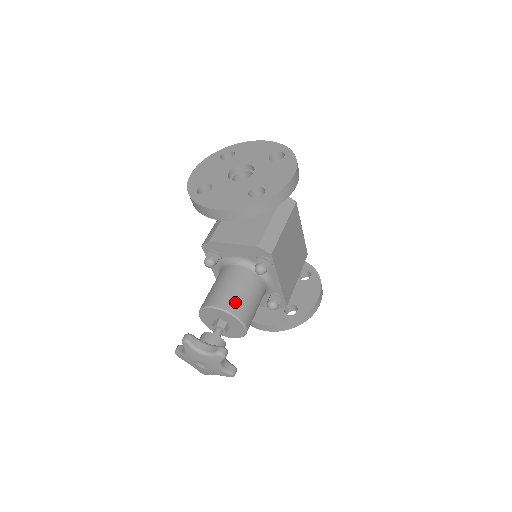
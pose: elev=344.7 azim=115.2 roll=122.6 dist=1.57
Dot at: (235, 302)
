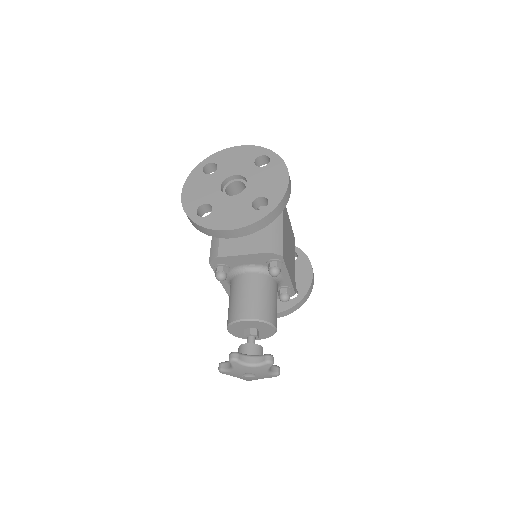
Dot at: (262, 309)
